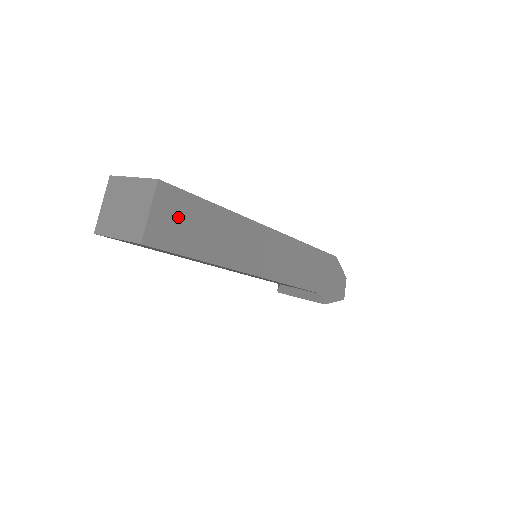
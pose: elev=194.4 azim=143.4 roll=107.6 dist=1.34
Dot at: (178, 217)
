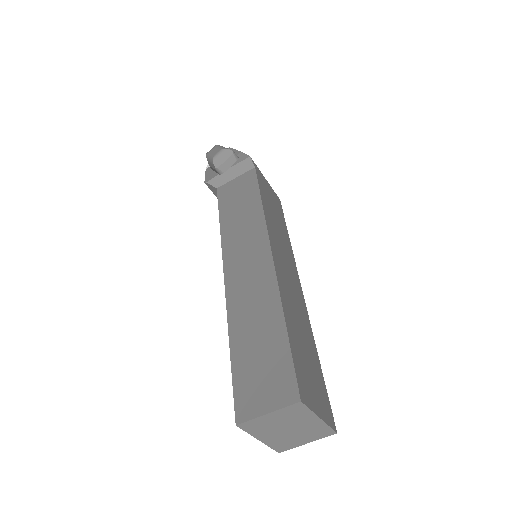
Dot at: occluded
